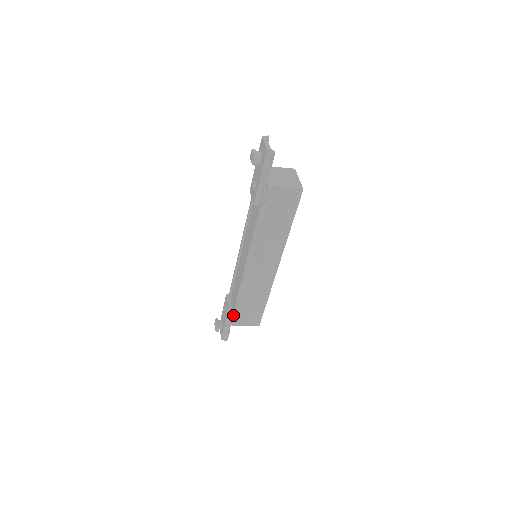
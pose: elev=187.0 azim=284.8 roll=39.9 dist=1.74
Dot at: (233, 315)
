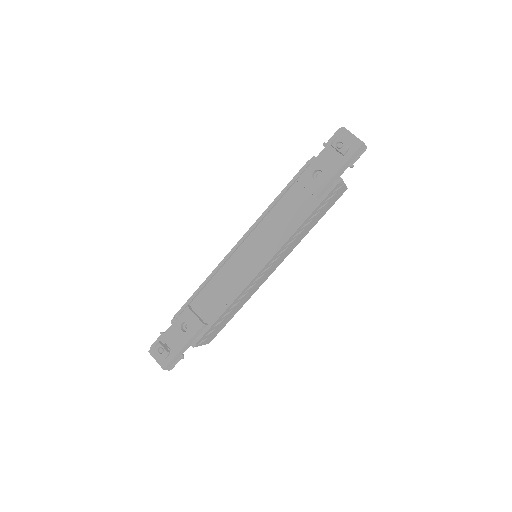
Dot at: (207, 331)
